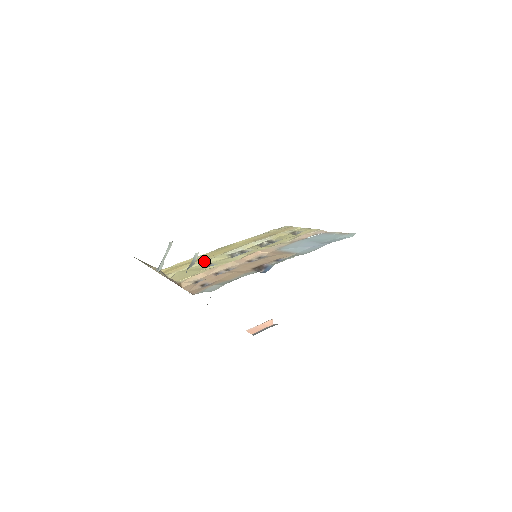
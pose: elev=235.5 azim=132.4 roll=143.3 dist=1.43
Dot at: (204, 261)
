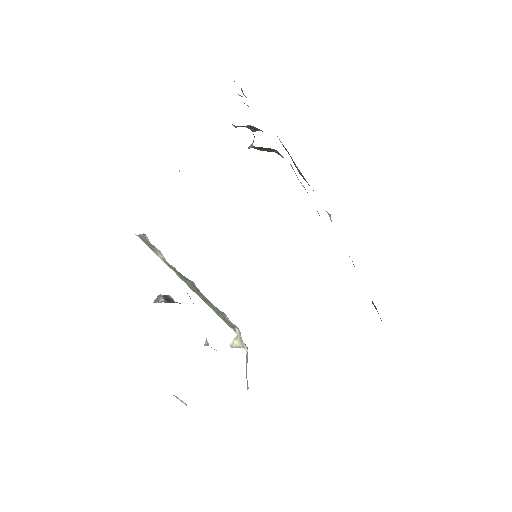
Dot at: occluded
